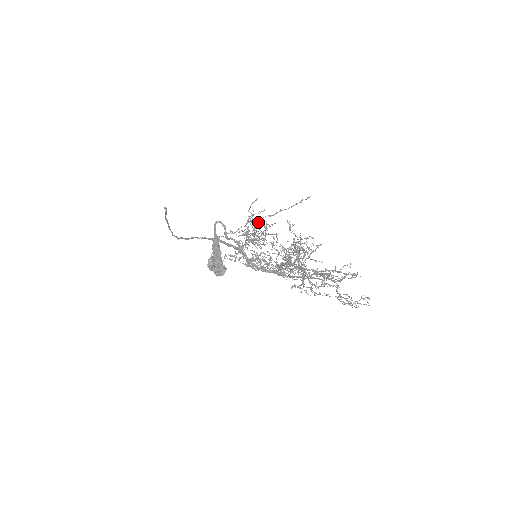
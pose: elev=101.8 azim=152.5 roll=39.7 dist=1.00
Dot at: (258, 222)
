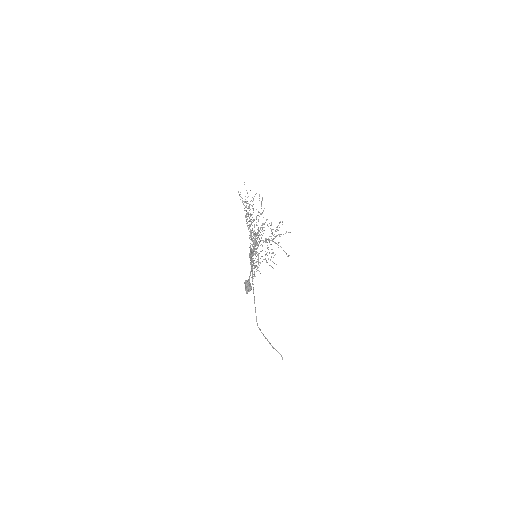
Dot at: occluded
